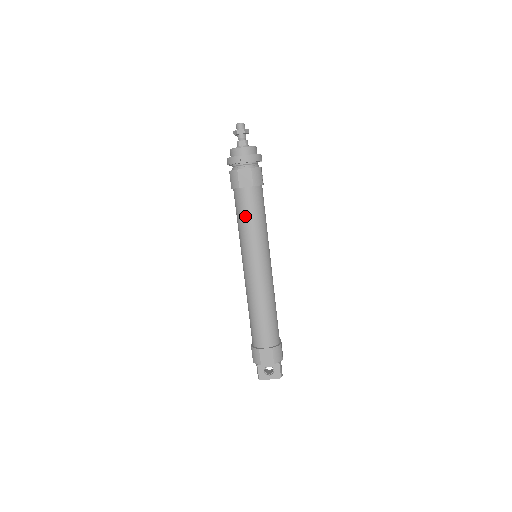
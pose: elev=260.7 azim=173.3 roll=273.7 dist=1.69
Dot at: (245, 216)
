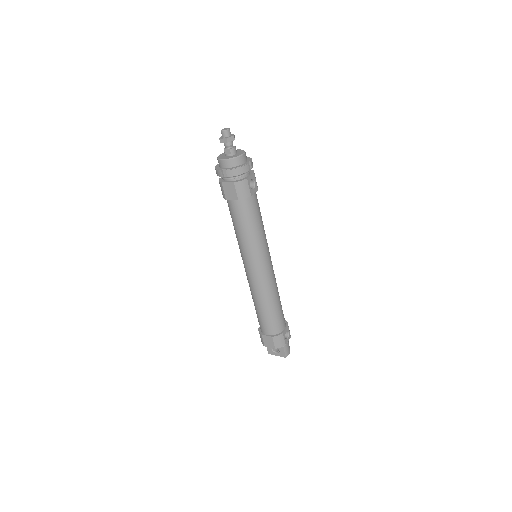
Dot at: (236, 225)
